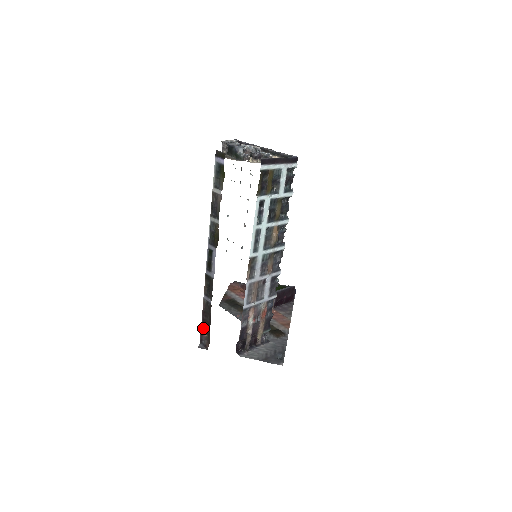
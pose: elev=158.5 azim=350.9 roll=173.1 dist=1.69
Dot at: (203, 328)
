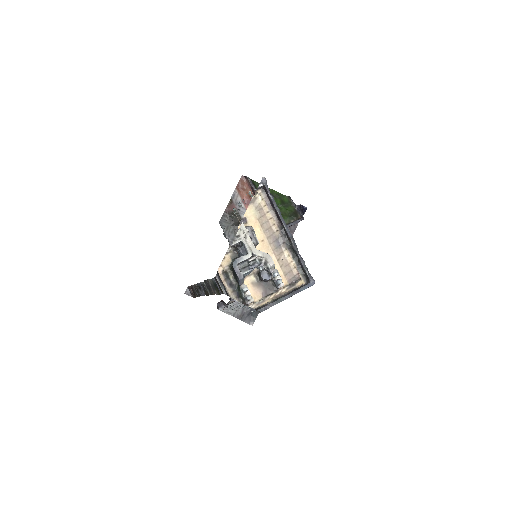
Dot at: (191, 289)
